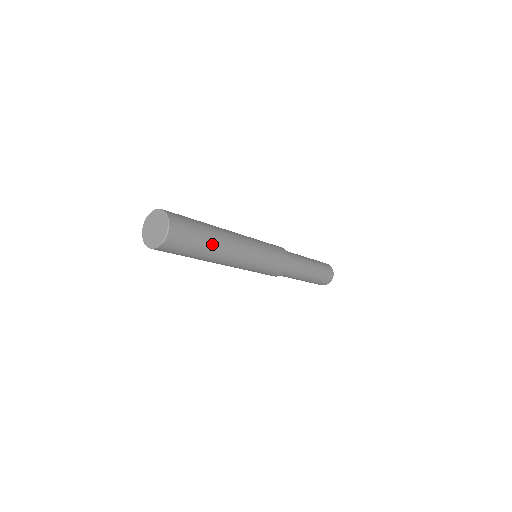
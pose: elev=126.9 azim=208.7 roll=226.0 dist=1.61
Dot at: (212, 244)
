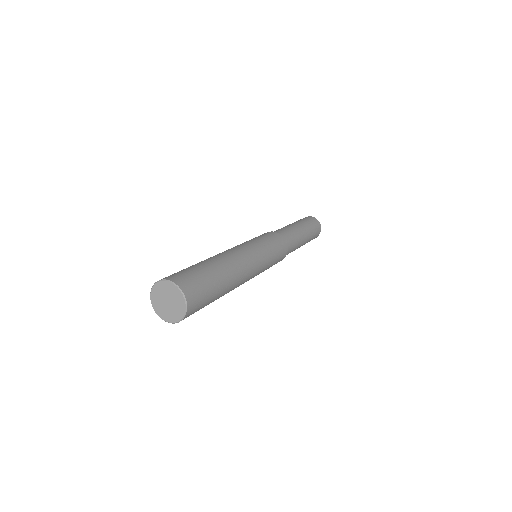
Dot at: (225, 281)
